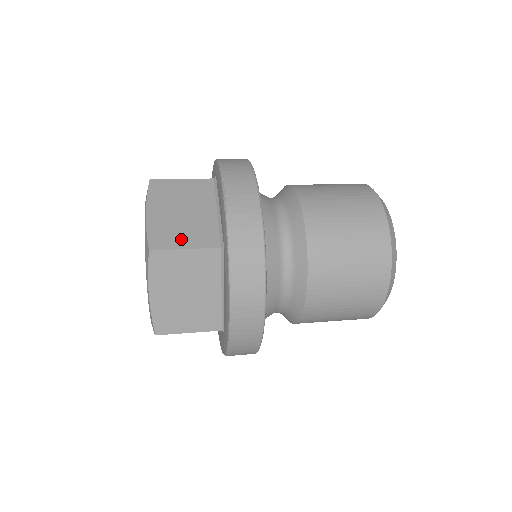
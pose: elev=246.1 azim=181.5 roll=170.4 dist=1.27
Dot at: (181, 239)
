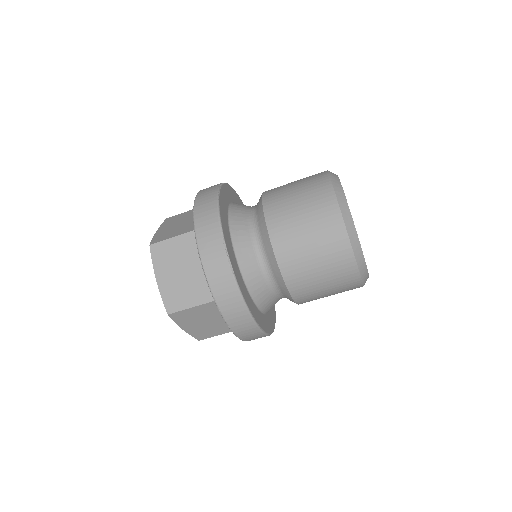
Dot at: (186, 299)
